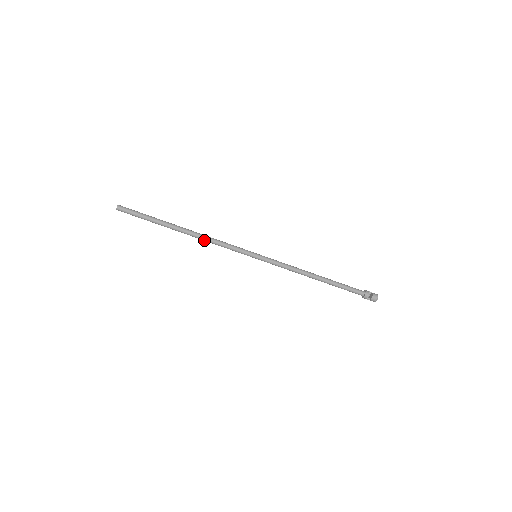
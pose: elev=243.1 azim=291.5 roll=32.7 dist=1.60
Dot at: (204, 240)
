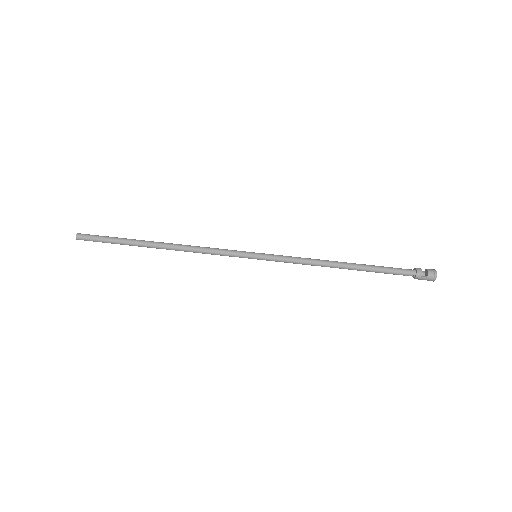
Dot at: (186, 249)
